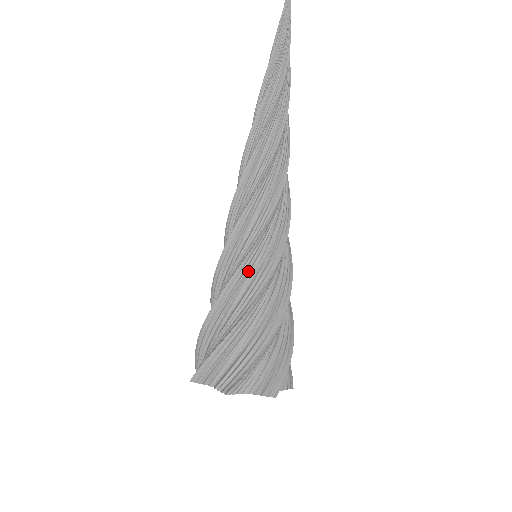
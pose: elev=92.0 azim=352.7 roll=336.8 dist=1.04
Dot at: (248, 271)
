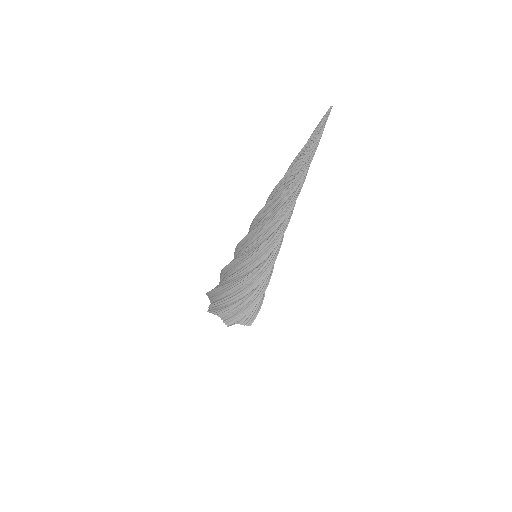
Dot at: (252, 274)
